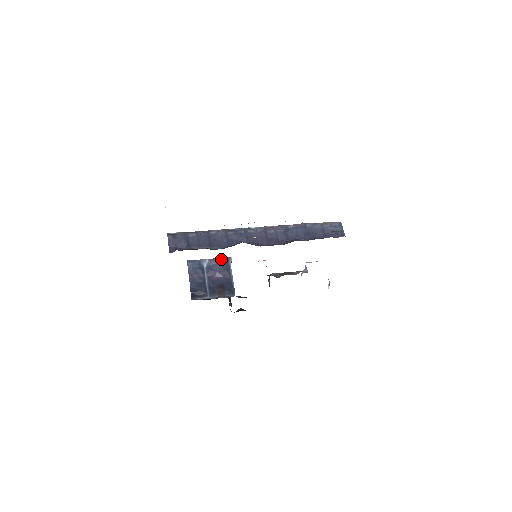
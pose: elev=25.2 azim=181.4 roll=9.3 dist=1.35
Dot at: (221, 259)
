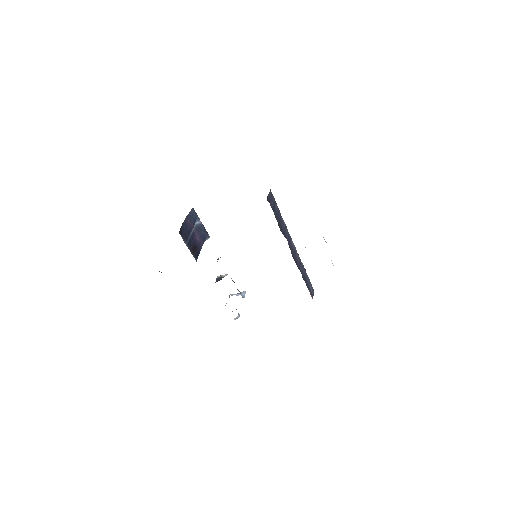
Dot at: (206, 231)
